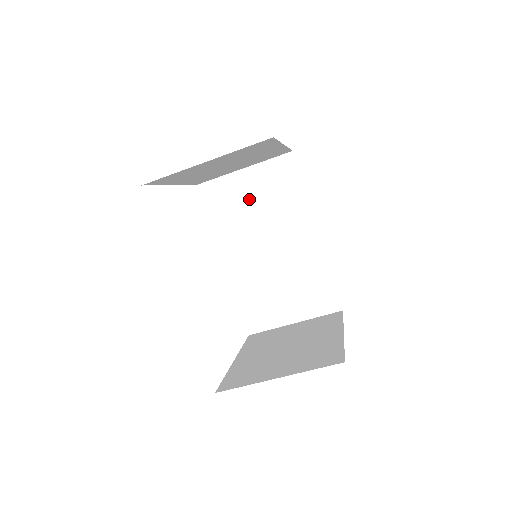
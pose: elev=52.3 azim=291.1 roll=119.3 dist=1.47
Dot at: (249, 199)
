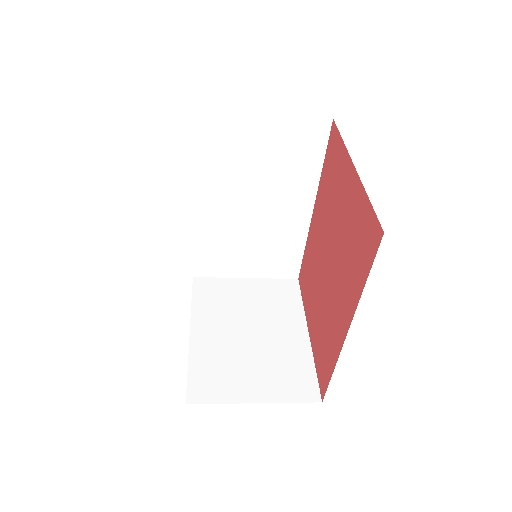
Dot at: (253, 152)
